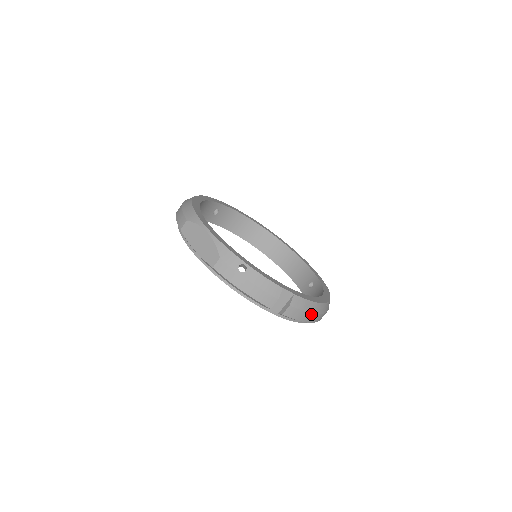
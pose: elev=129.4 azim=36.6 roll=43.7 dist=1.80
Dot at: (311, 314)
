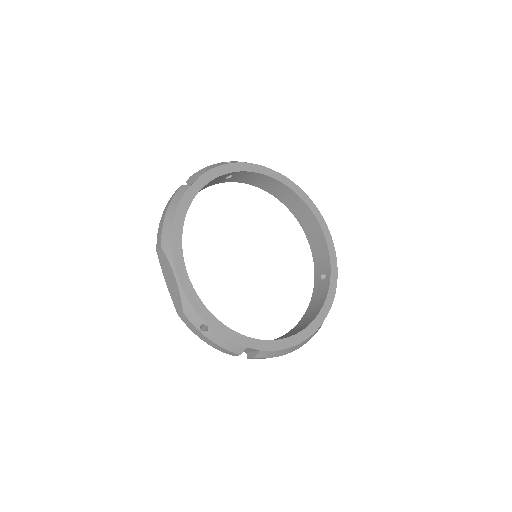
Dot at: (283, 354)
